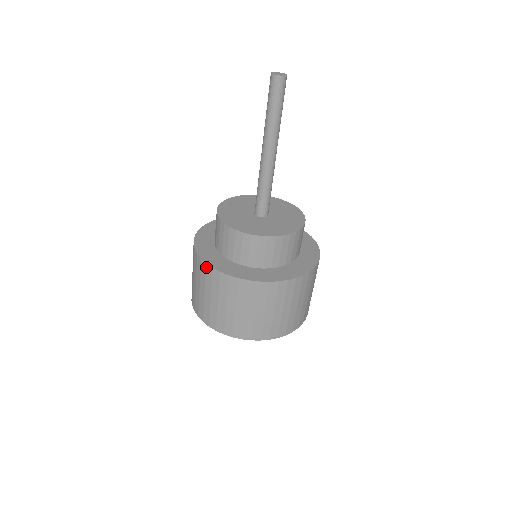
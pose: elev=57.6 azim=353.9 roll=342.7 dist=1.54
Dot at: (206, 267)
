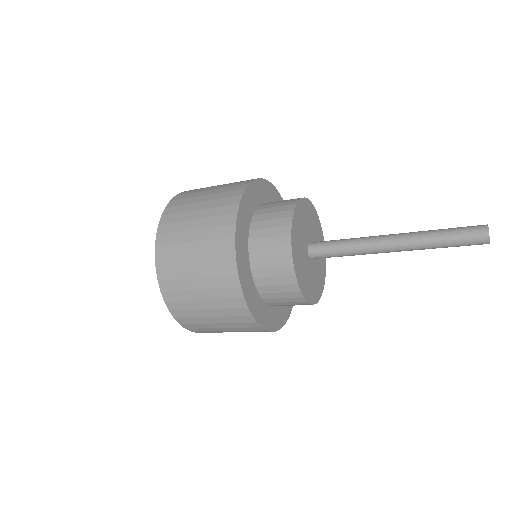
Dot at: (240, 298)
